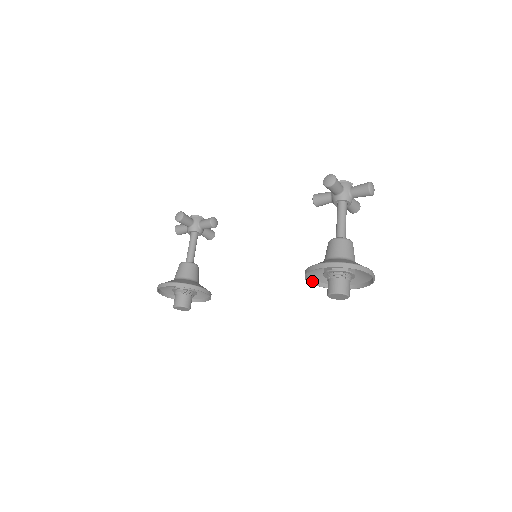
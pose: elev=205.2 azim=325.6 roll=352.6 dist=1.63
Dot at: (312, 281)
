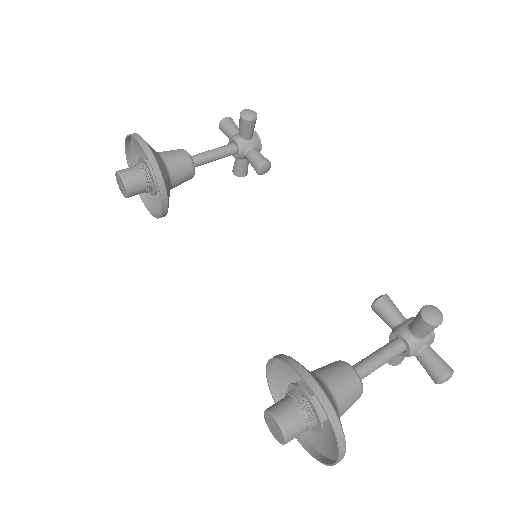
Dot at: (270, 365)
